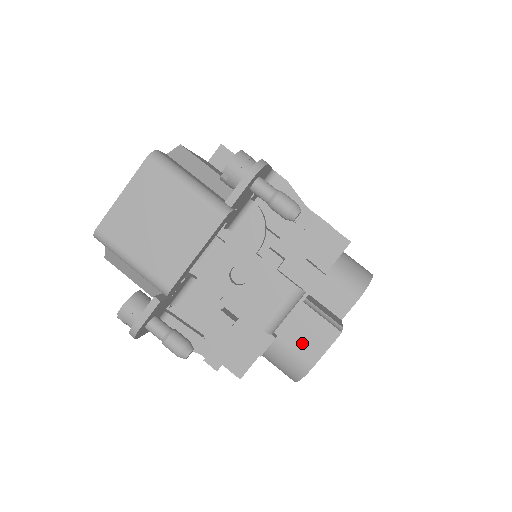
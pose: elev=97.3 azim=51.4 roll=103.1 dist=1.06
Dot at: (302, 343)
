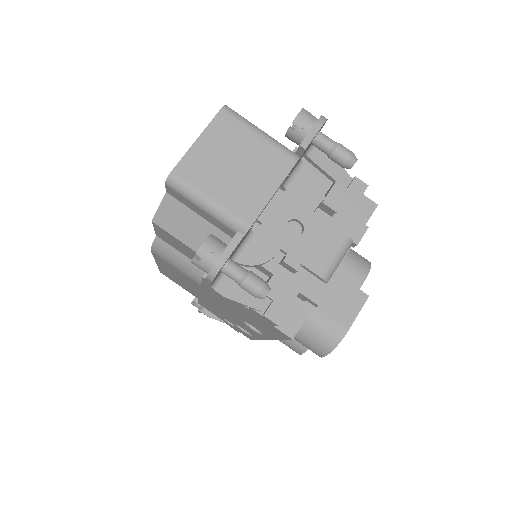
Dot at: (335, 309)
